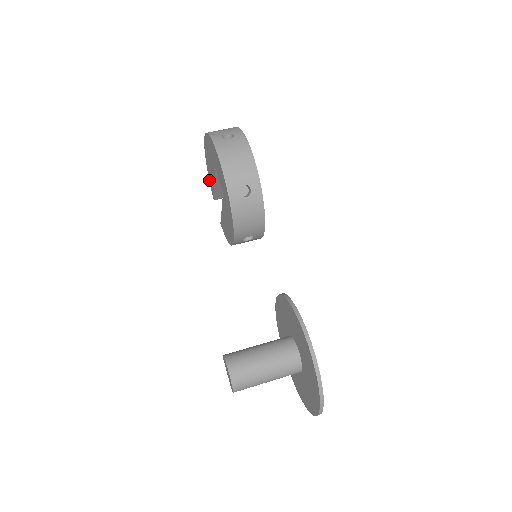
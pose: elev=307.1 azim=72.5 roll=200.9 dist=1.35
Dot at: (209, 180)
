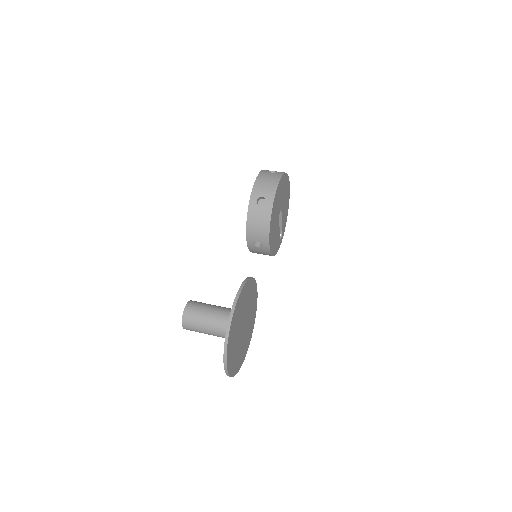
Dot at: occluded
